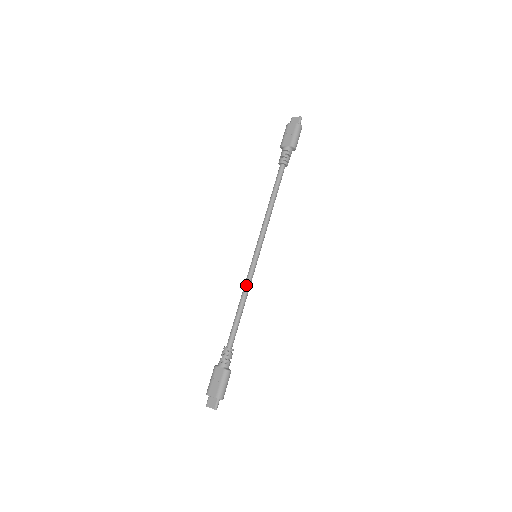
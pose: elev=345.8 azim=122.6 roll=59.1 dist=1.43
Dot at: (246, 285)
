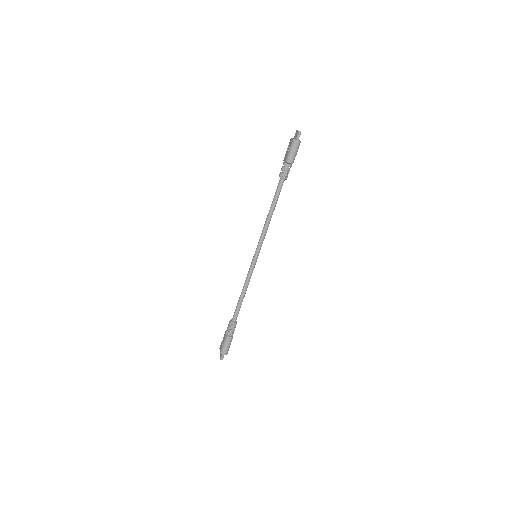
Dot at: (246, 278)
